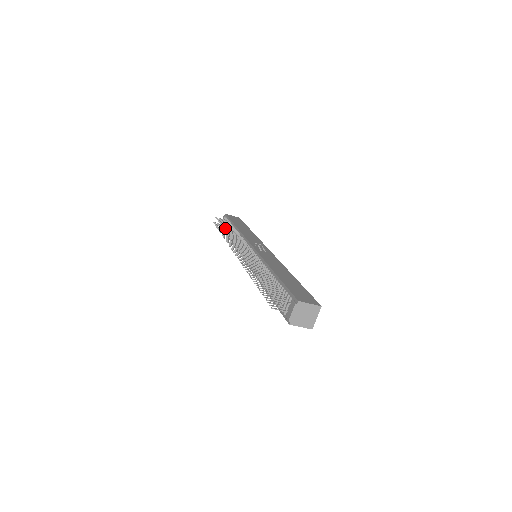
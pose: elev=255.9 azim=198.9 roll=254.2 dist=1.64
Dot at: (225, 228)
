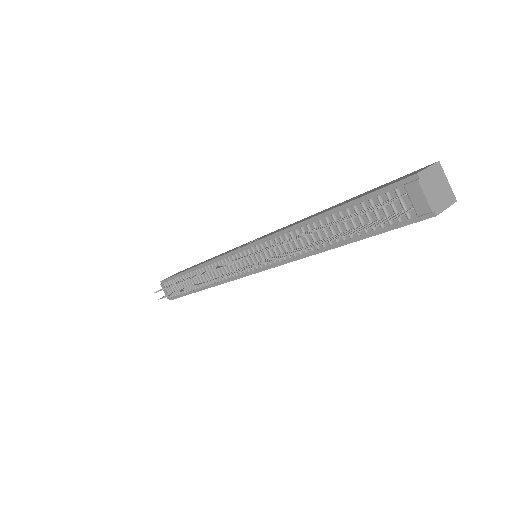
Dot at: occluded
